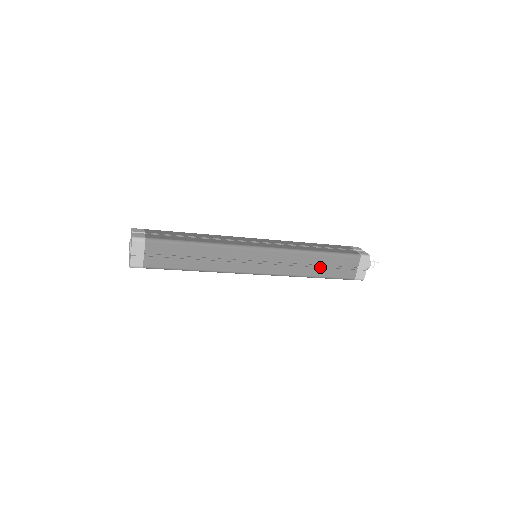
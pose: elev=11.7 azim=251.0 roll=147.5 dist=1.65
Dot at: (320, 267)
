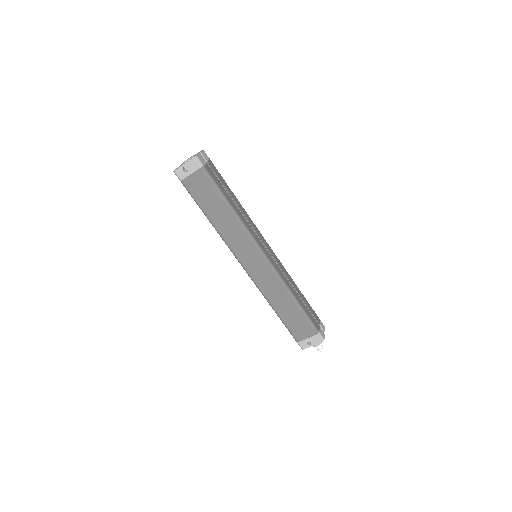
Dot at: (299, 297)
